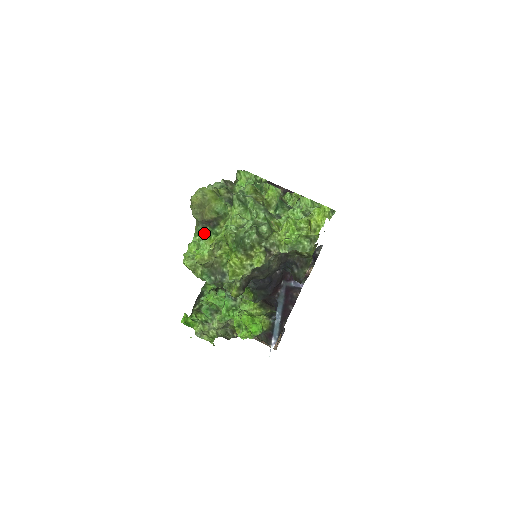
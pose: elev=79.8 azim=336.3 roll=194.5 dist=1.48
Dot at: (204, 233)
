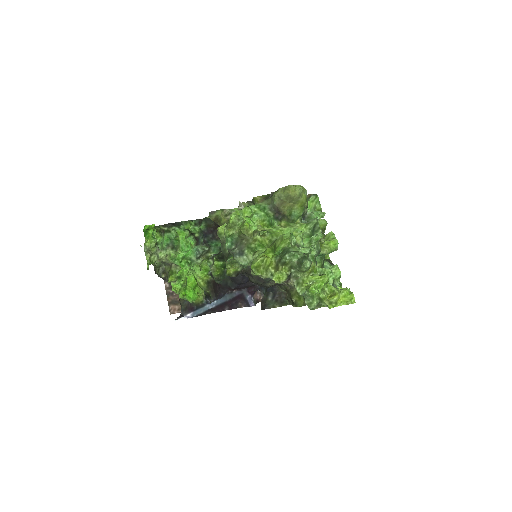
Dot at: (264, 213)
